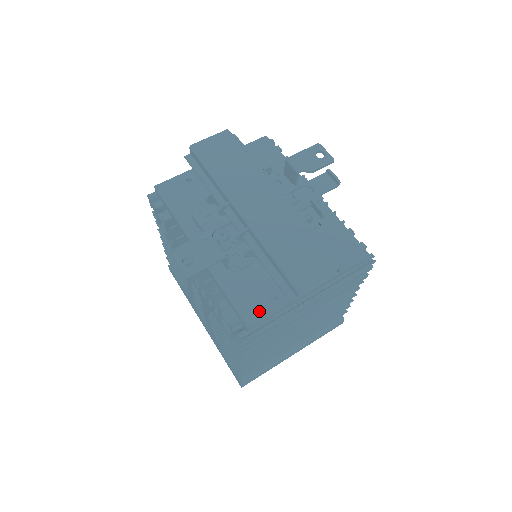
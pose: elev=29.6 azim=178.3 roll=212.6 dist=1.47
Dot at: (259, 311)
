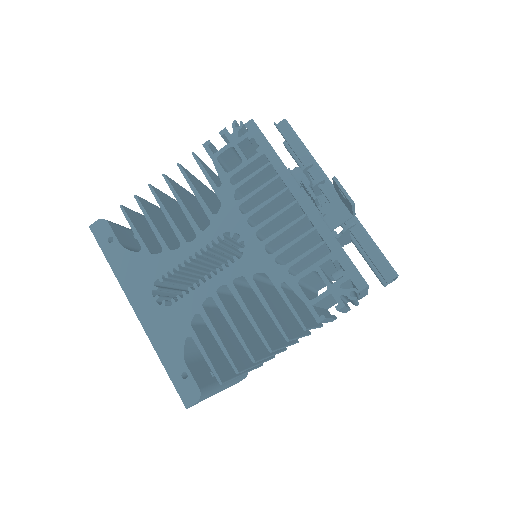
Dot at: occluded
